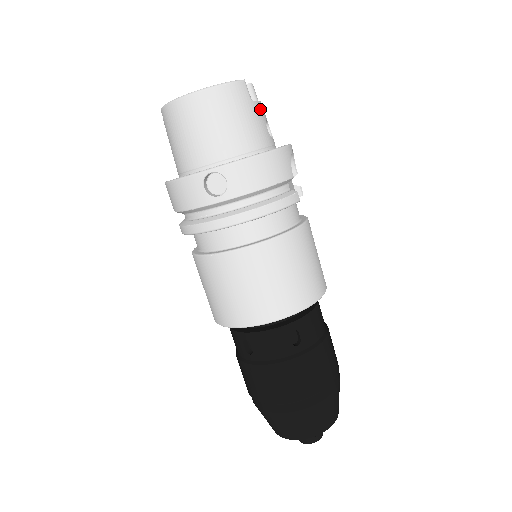
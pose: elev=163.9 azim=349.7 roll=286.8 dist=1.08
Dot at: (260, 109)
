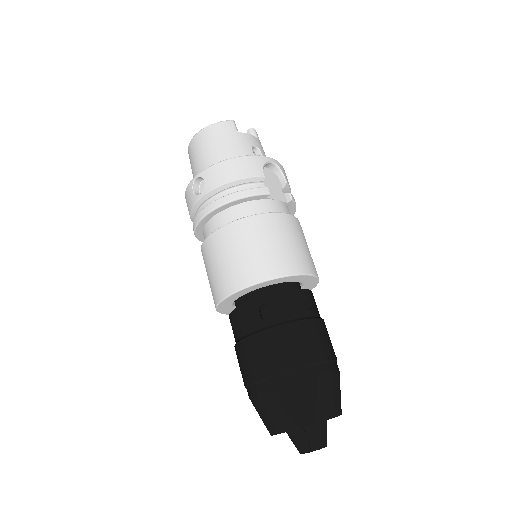
Dot at: (247, 138)
